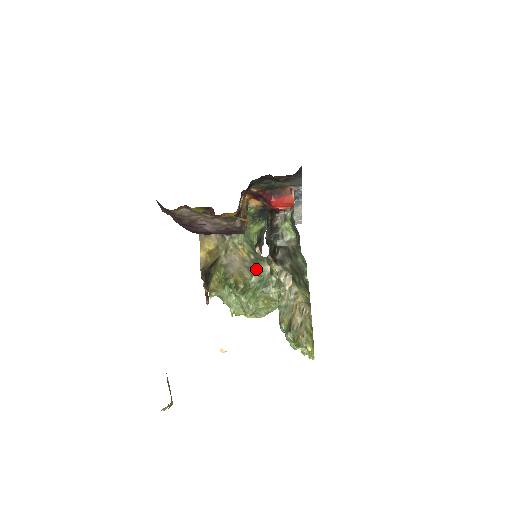
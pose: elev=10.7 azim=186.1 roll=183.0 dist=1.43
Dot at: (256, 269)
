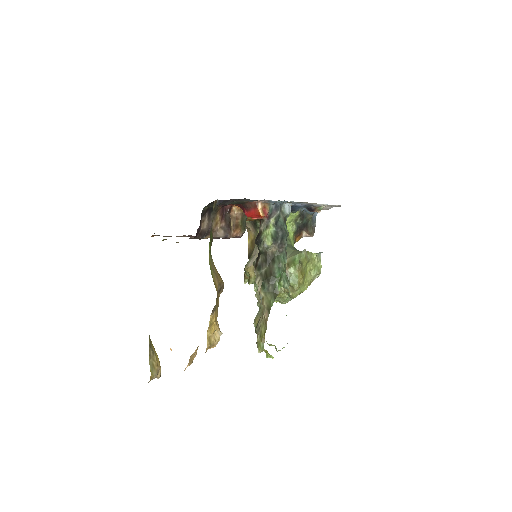
Dot at: occluded
